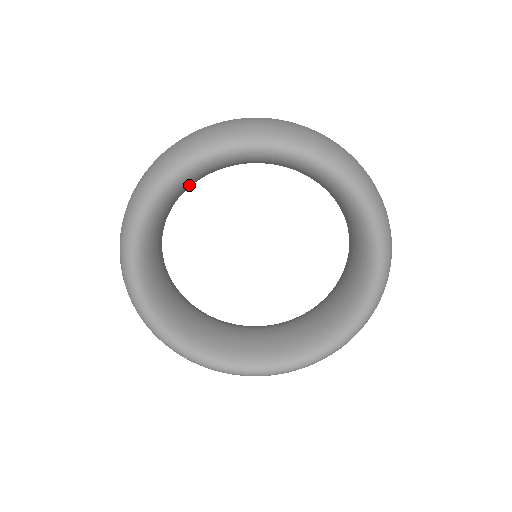
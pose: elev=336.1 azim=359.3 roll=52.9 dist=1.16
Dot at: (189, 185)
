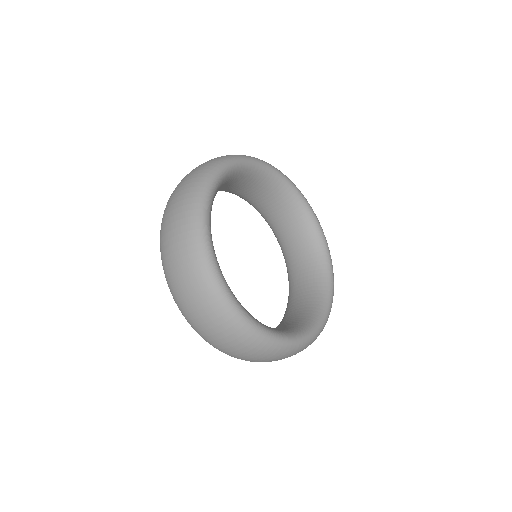
Dot at: (230, 181)
